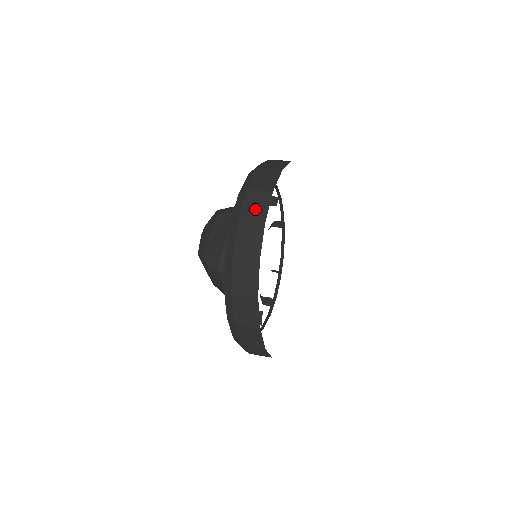
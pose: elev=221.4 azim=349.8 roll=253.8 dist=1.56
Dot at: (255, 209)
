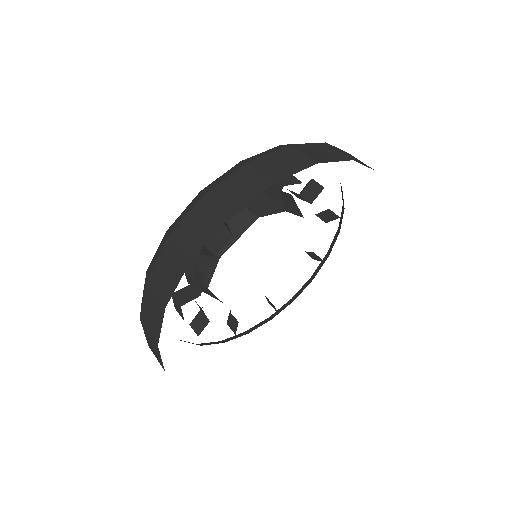
Dot at: (151, 319)
